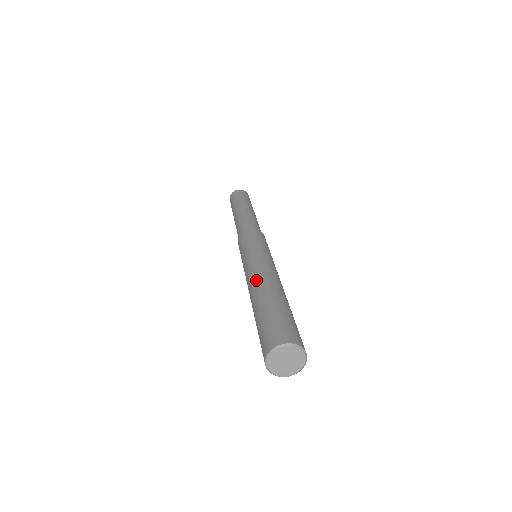
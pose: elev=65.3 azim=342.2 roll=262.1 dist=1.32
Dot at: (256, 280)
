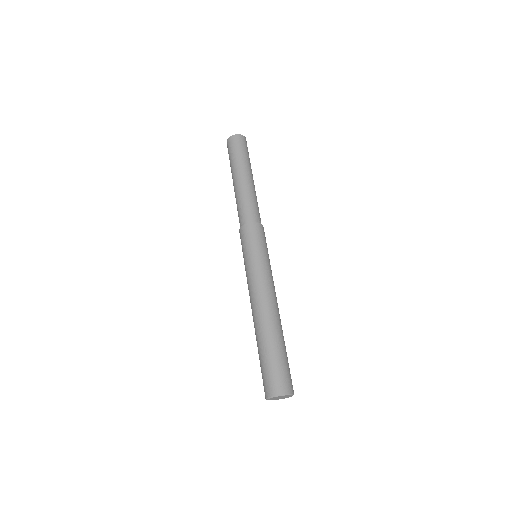
Dot at: (261, 308)
